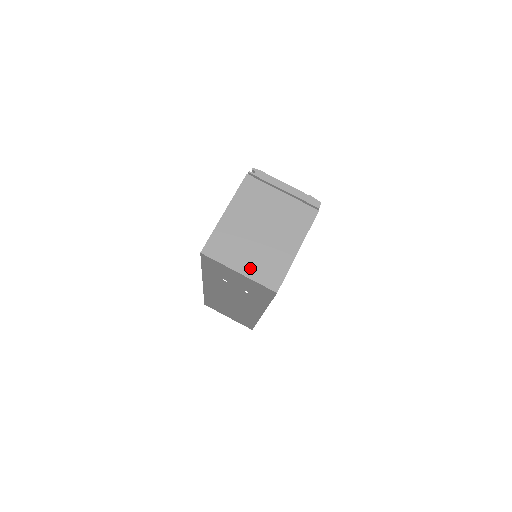
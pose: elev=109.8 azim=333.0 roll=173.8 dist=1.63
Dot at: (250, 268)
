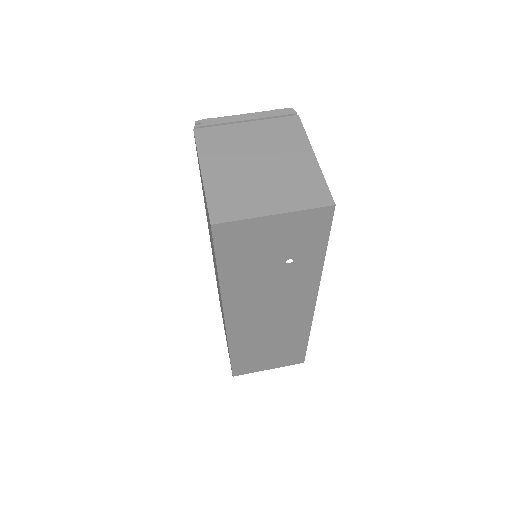
Dot at: (282, 202)
